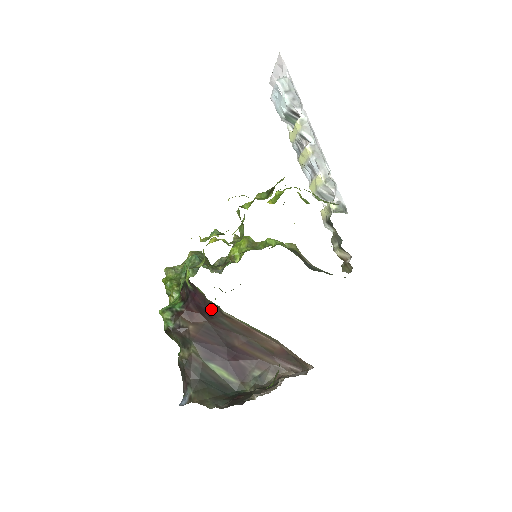
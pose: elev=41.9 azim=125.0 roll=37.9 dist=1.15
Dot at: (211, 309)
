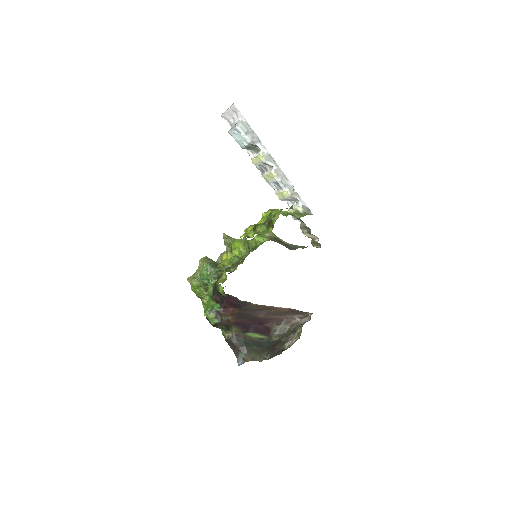
Dot at: (242, 304)
